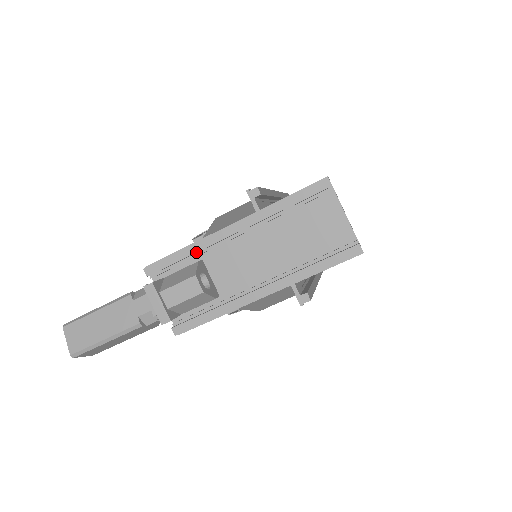
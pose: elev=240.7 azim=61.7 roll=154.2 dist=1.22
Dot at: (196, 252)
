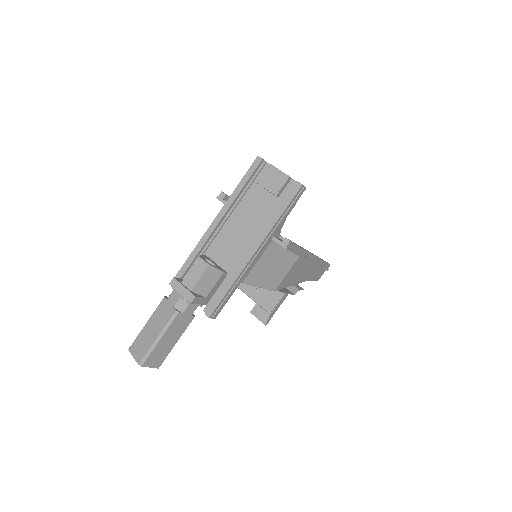
Dot at: (199, 251)
